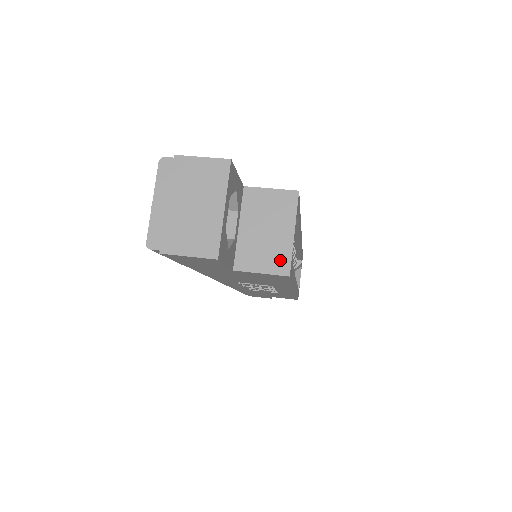
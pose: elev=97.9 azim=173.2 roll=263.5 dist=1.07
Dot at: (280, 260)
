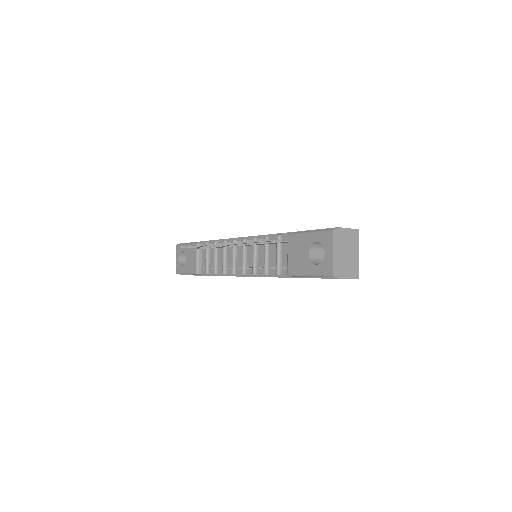
Dot at: occluded
